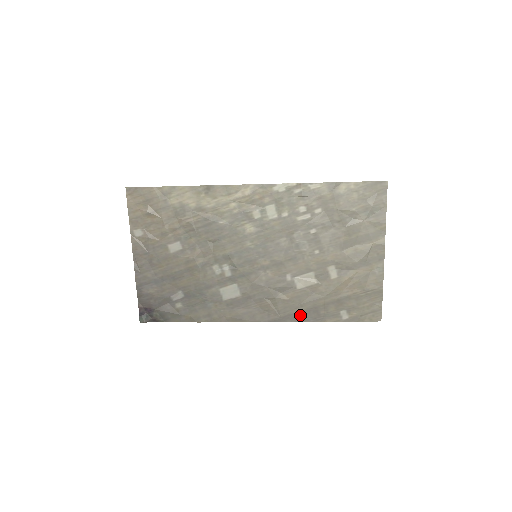
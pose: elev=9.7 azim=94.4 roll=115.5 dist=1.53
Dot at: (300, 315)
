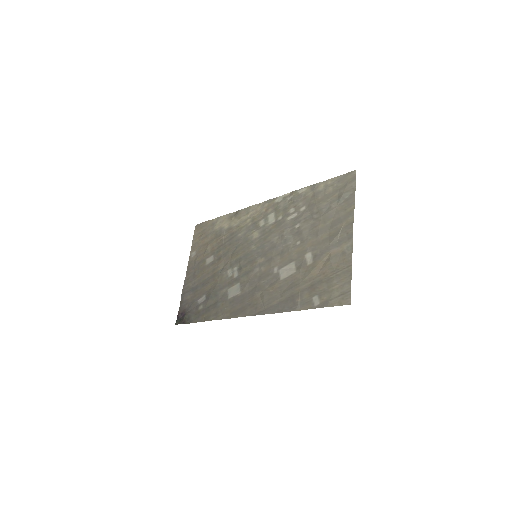
Dot at: (280, 306)
